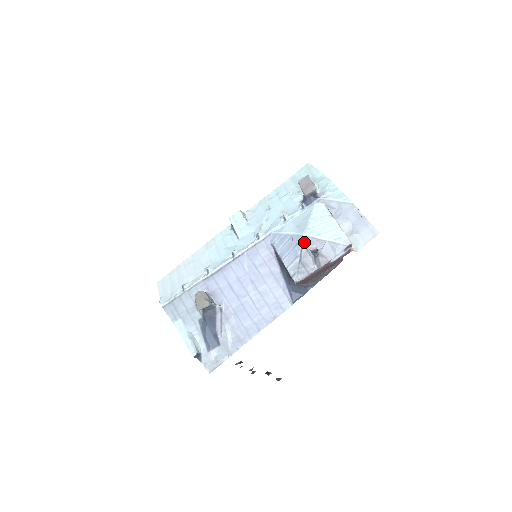
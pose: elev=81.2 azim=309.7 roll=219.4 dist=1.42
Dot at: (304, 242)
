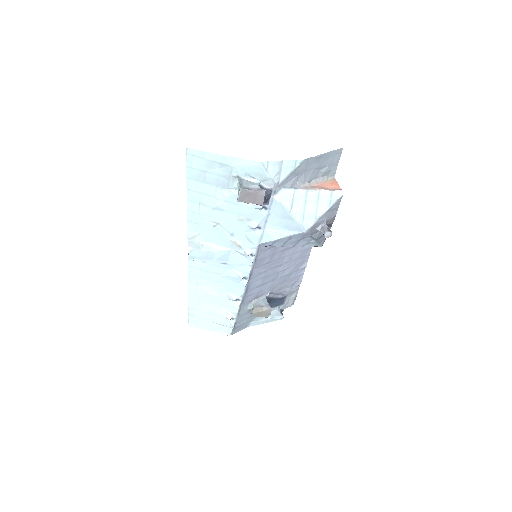
Dot at: (310, 234)
